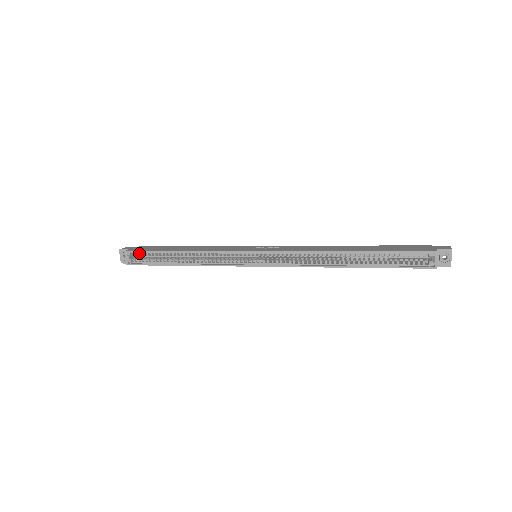
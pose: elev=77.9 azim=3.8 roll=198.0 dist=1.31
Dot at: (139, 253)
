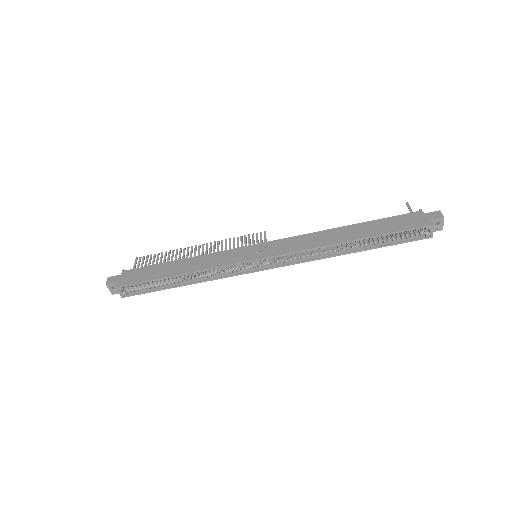
Dot at: (131, 284)
